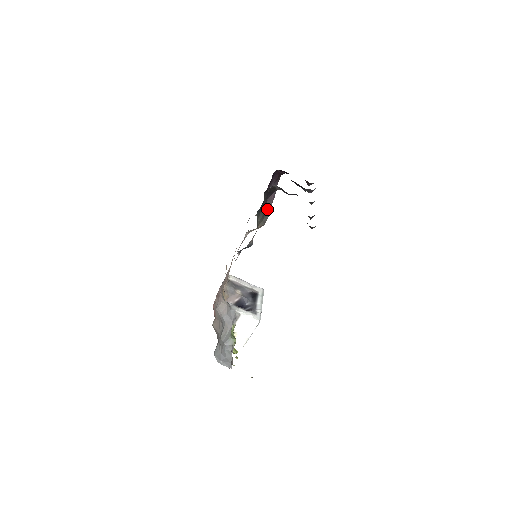
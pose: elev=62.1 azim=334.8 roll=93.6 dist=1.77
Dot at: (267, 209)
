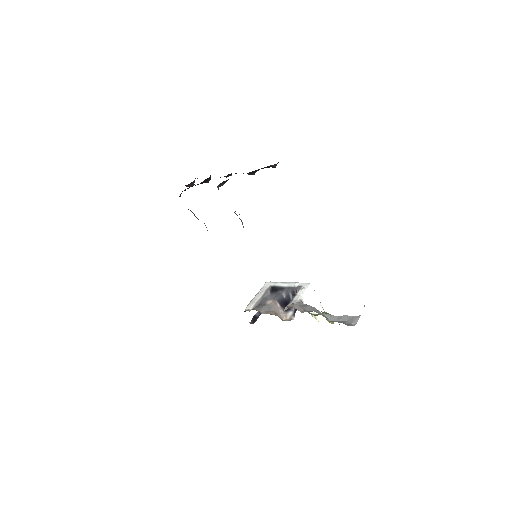
Dot at: occluded
